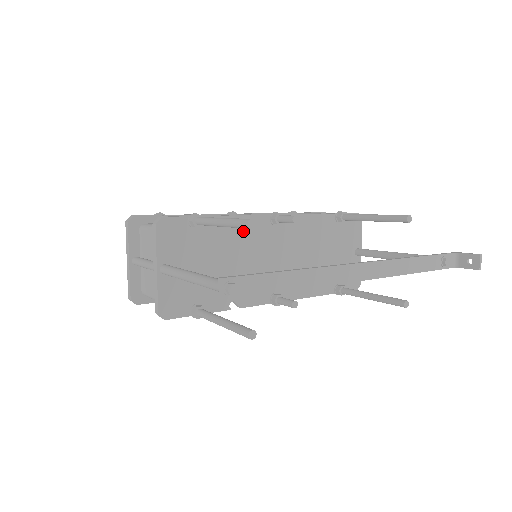
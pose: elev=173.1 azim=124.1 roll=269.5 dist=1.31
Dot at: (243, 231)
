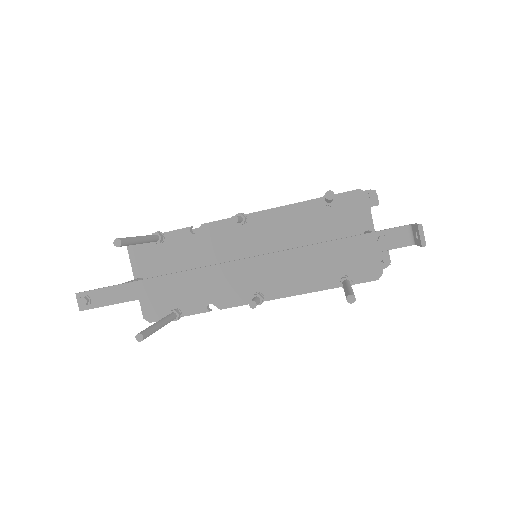
Dot at: (207, 238)
